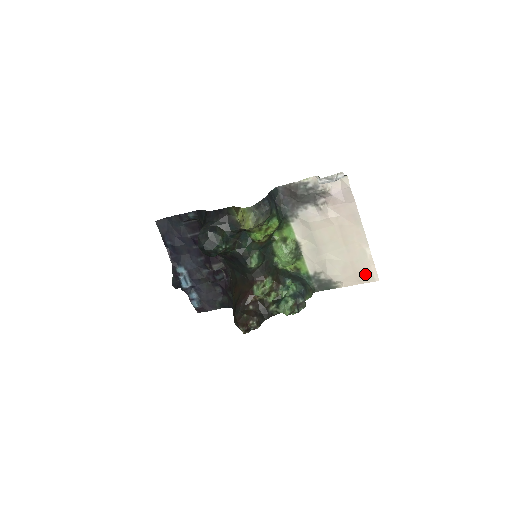
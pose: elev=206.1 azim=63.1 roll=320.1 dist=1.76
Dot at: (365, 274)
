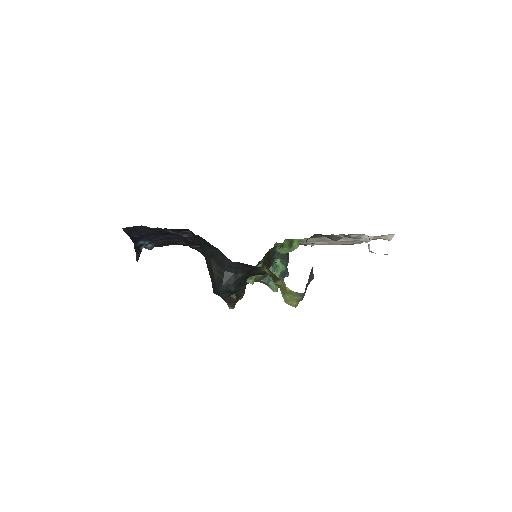
Dot at: (344, 244)
